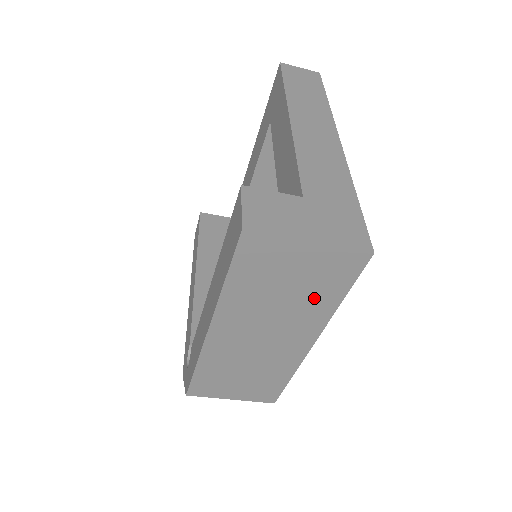
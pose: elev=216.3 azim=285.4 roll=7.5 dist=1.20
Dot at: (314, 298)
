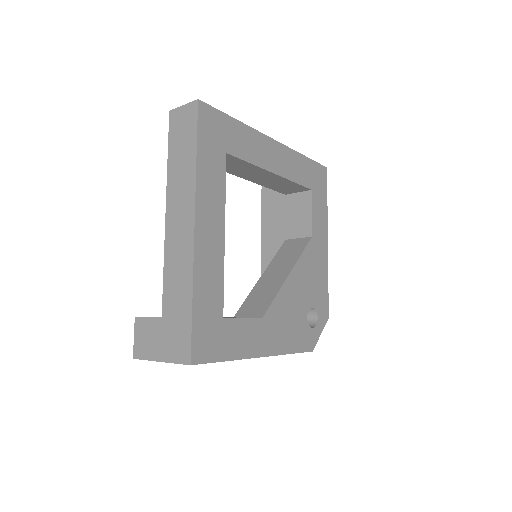
Dot at: occluded
